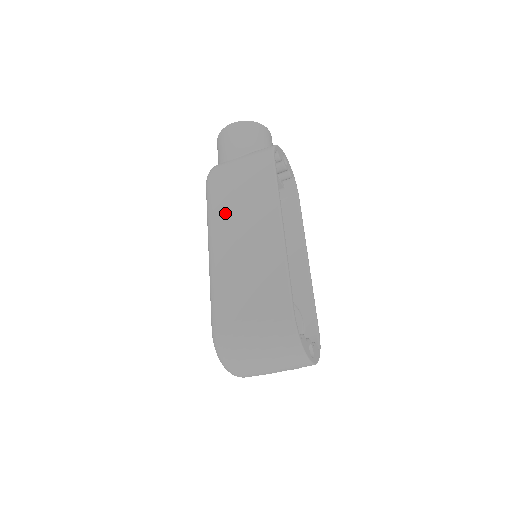
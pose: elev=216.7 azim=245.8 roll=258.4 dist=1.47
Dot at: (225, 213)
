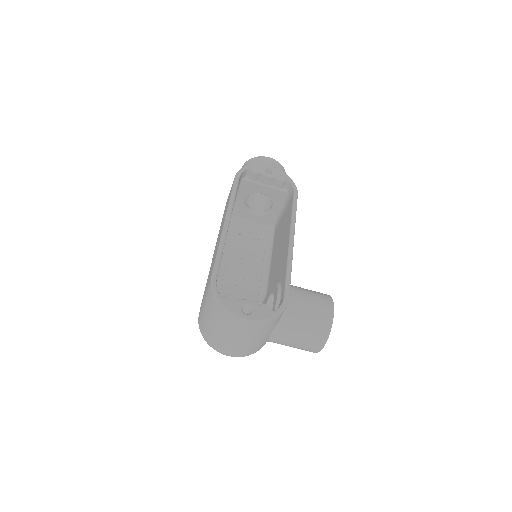
Dot at: occluded
